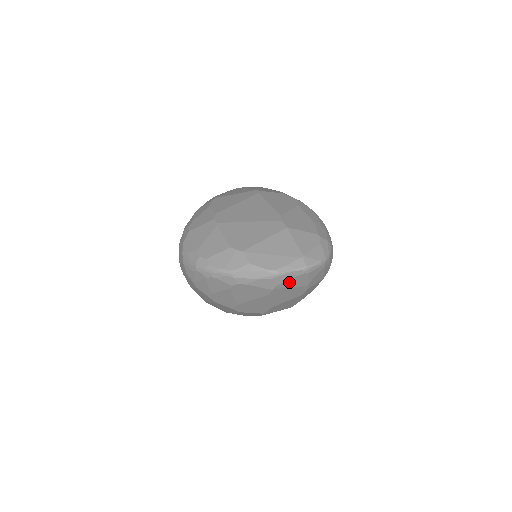
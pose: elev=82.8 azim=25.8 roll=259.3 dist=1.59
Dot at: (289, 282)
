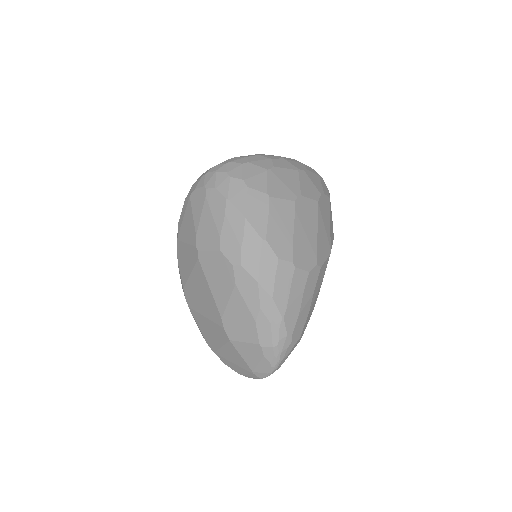
Dot at: occluded
